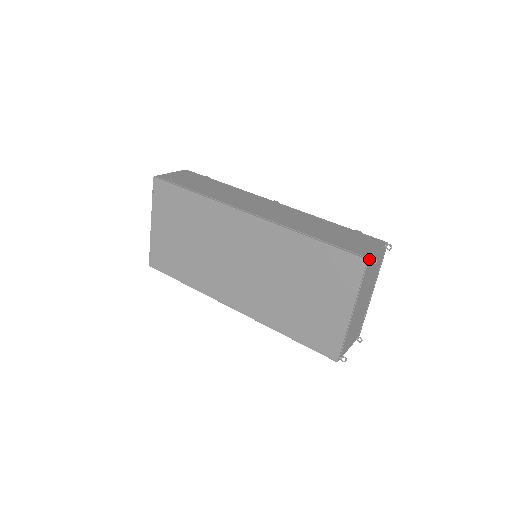
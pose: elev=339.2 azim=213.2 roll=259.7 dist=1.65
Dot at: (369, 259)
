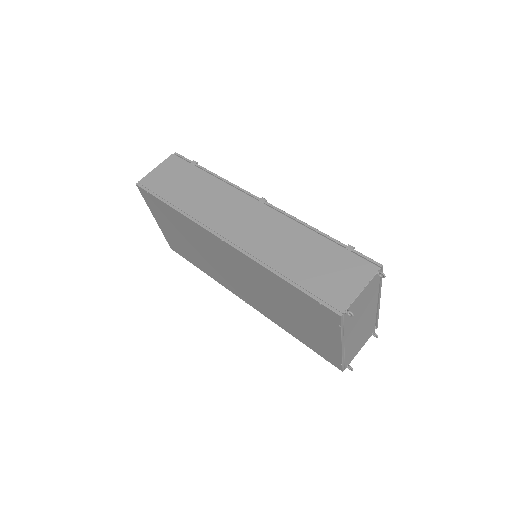
Dot at: (344, 312)
